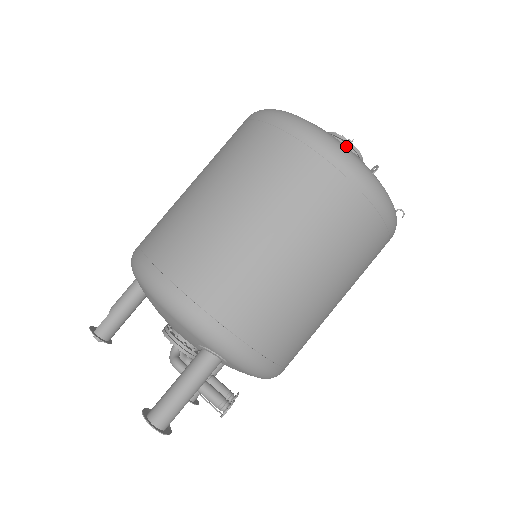
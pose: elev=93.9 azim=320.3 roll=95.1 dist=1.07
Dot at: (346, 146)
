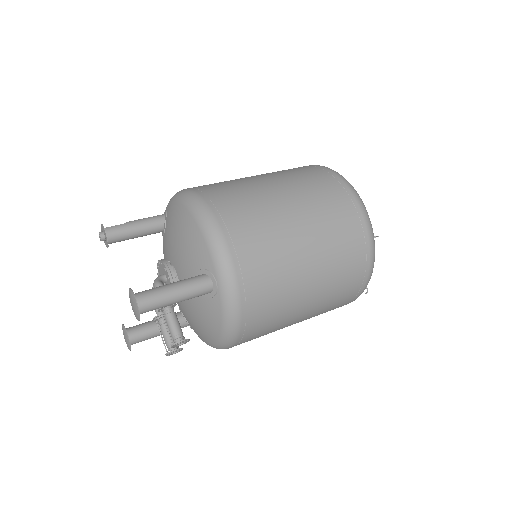
Dot at: occluded
